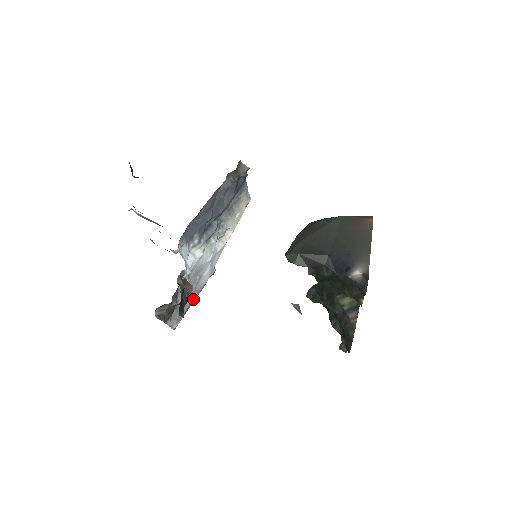
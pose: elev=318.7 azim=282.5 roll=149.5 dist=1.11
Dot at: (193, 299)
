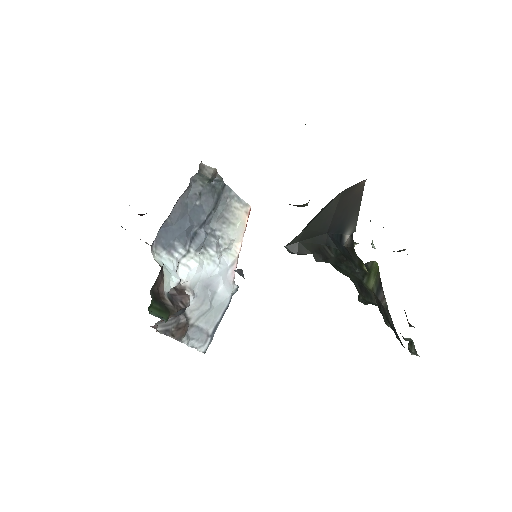
Dot at: (217, 319)
